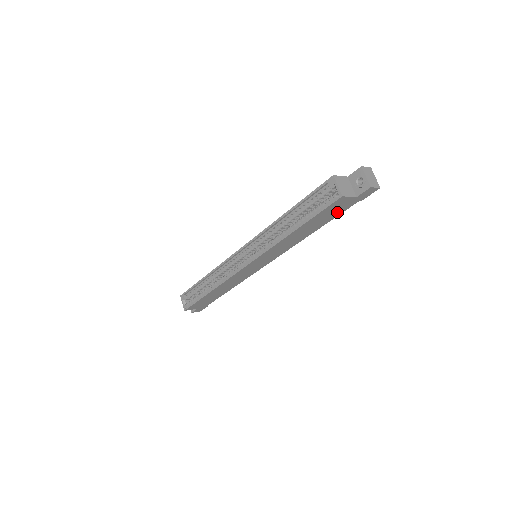
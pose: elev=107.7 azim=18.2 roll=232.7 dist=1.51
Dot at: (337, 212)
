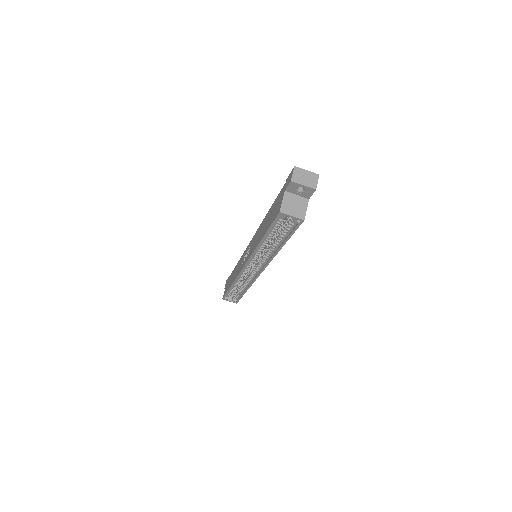
Dot at: occluded
